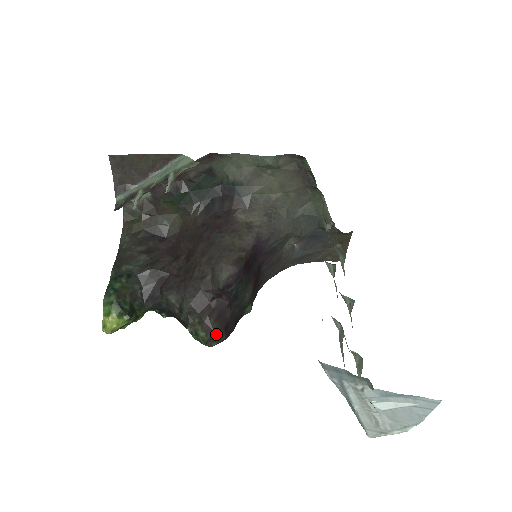
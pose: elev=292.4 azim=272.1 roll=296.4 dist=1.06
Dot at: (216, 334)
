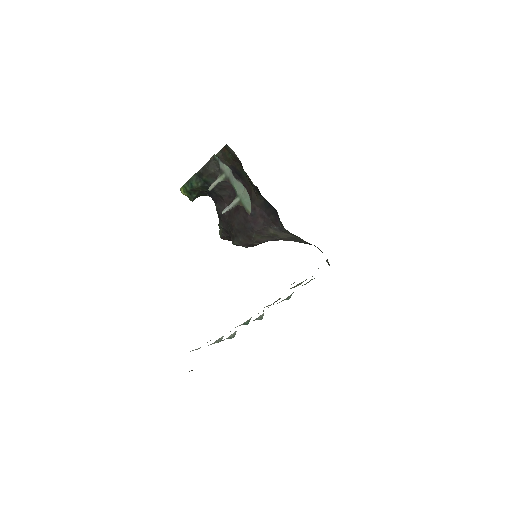
Dot at: occluded
